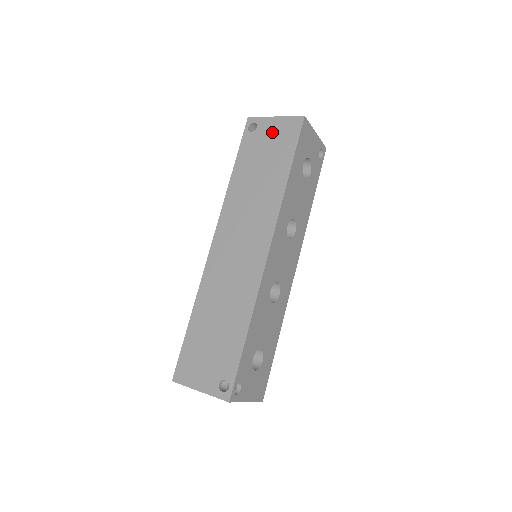
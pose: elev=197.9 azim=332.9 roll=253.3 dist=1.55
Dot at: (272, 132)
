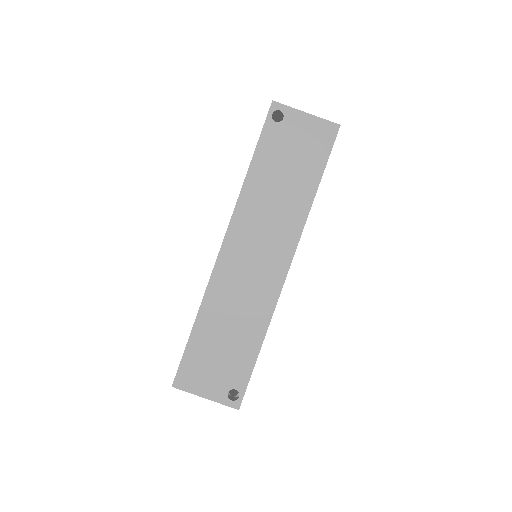
Dot at: (302, 131)
